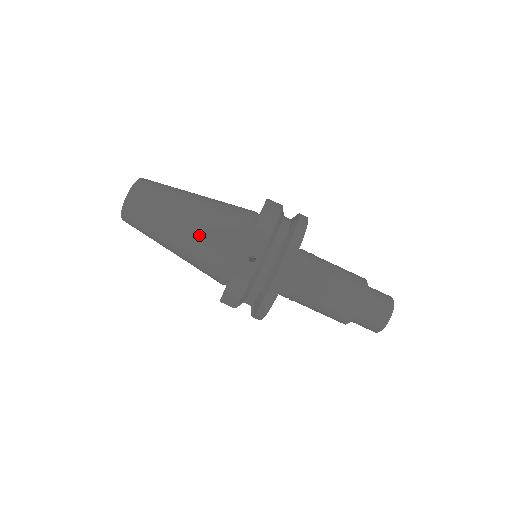
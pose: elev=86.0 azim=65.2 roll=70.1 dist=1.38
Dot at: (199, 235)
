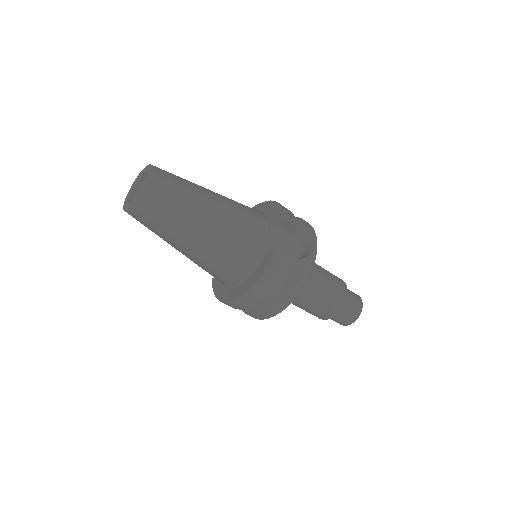
Dot at: (195, 262)
